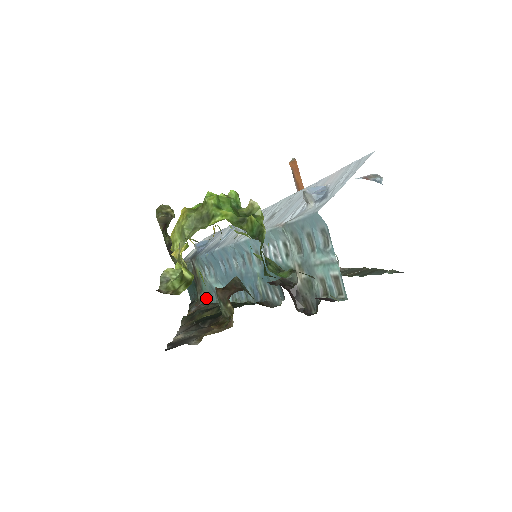
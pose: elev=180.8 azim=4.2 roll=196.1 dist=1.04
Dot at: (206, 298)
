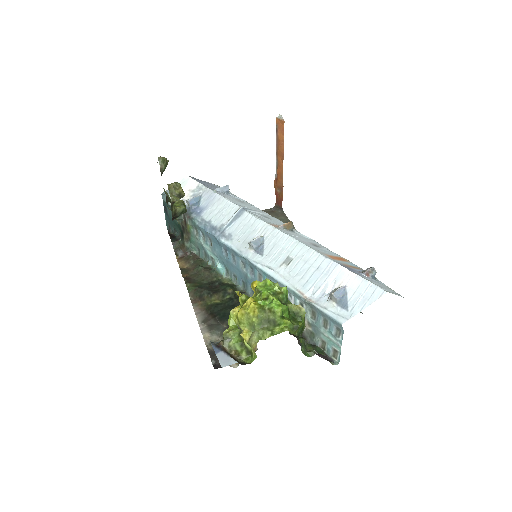
Dot at: (193, 248)
